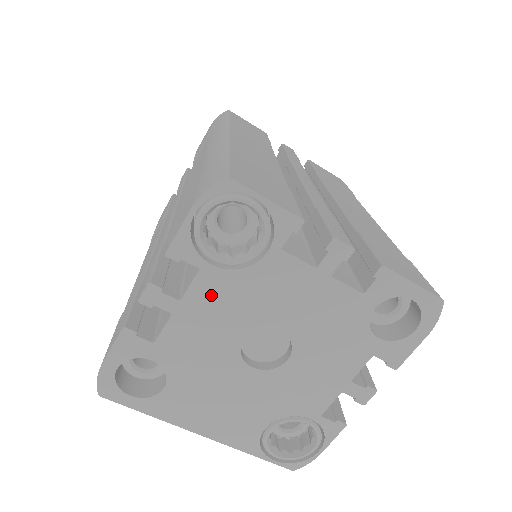
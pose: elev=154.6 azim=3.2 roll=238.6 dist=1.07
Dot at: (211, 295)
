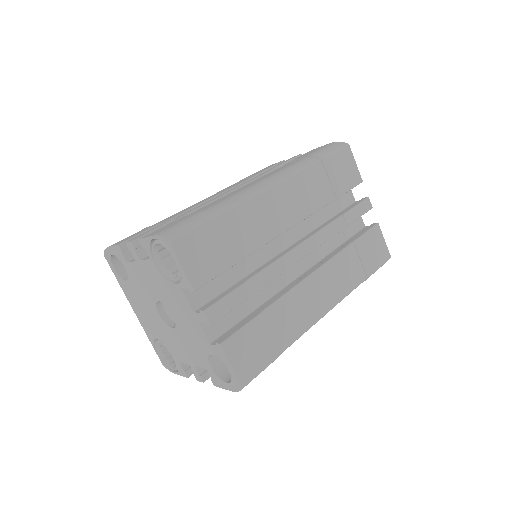
Dot at: (151, 272)
